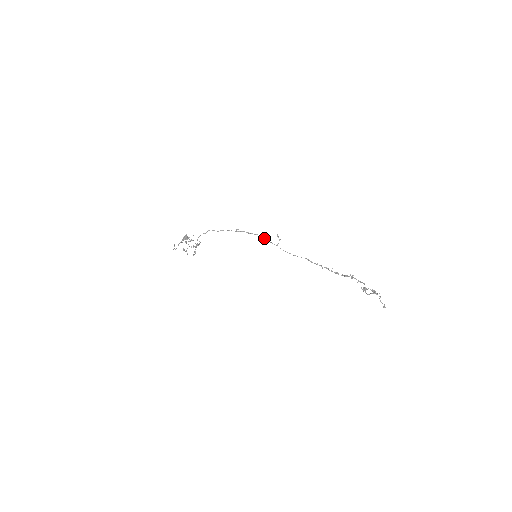
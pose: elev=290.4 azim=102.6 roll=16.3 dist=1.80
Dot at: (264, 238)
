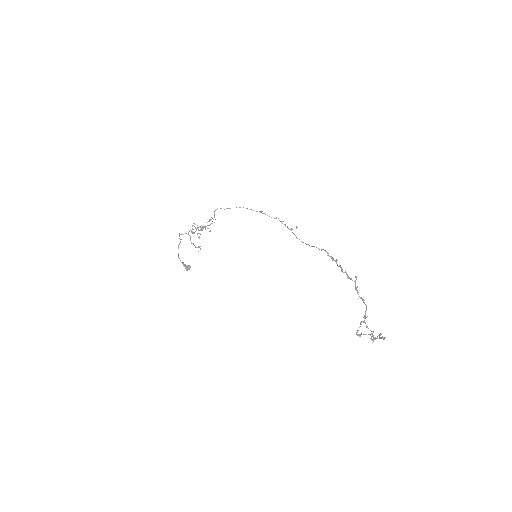
Dot at: (282, 221)
